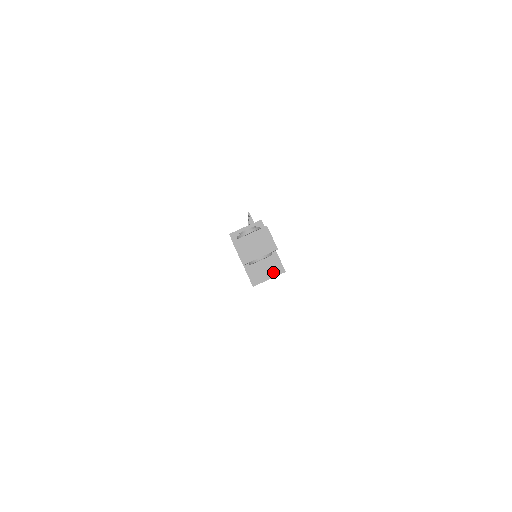
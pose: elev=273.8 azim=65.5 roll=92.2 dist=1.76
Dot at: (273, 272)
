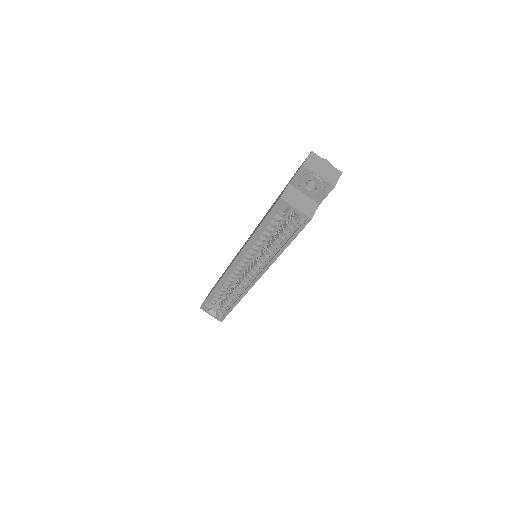
Dot at: (303, 209)
